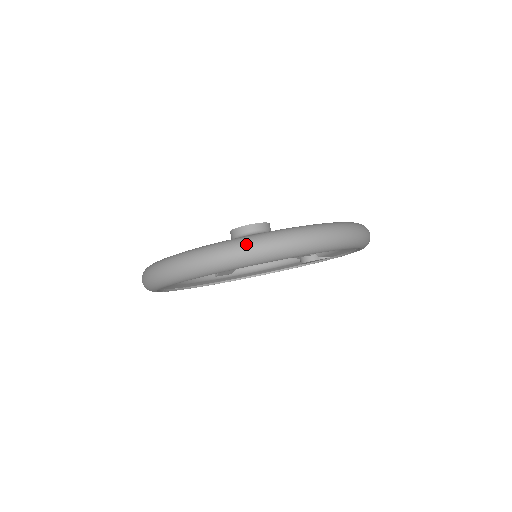
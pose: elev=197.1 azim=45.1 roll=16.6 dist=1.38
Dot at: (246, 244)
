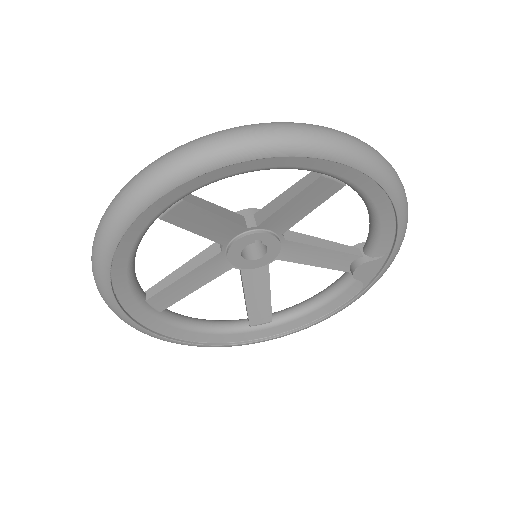
Dot at: (144, 168)
